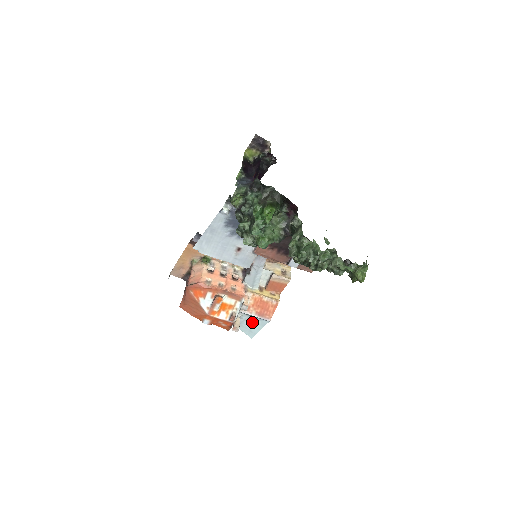
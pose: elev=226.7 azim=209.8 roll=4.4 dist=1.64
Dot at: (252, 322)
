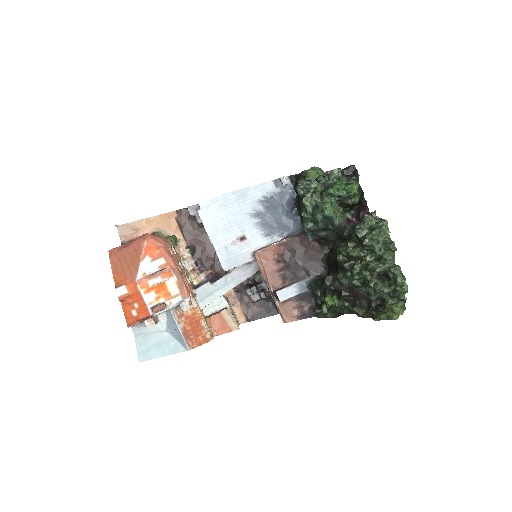
Dot at: (162, 340)
